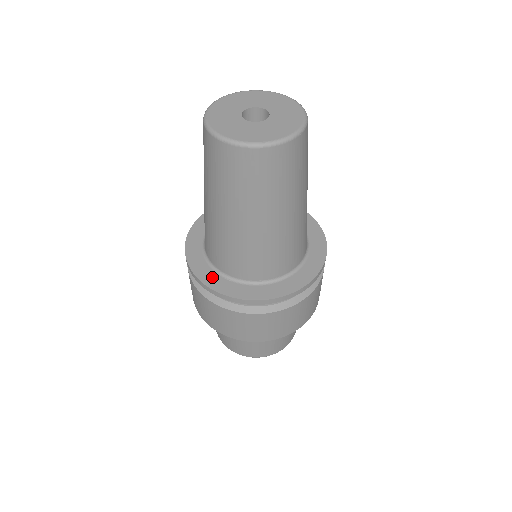
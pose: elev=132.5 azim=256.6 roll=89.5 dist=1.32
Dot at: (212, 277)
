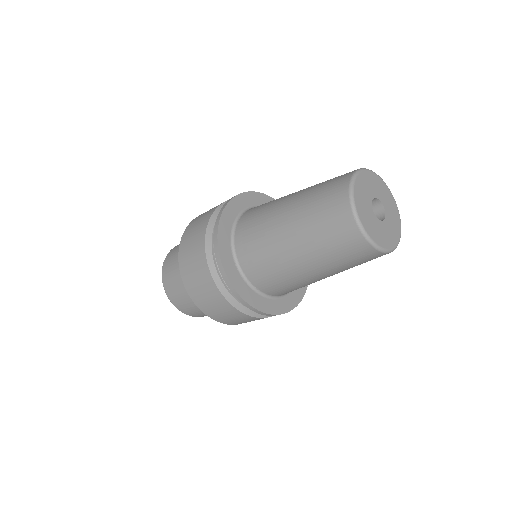
Dot at: (228, 255)
